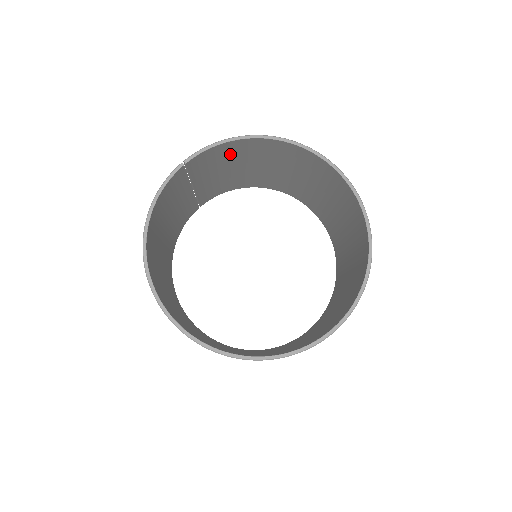
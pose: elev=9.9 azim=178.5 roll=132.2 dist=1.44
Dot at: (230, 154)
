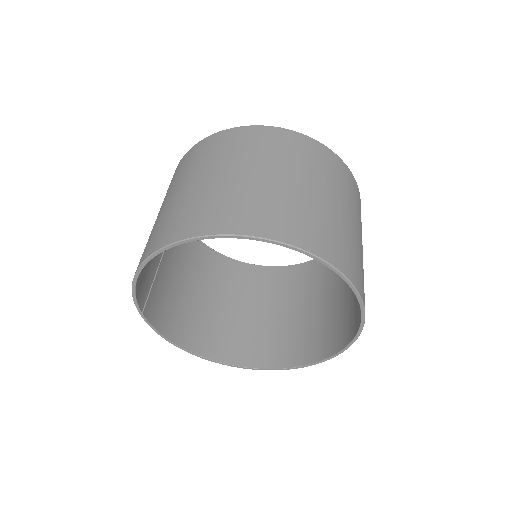
Dot at: occluded
